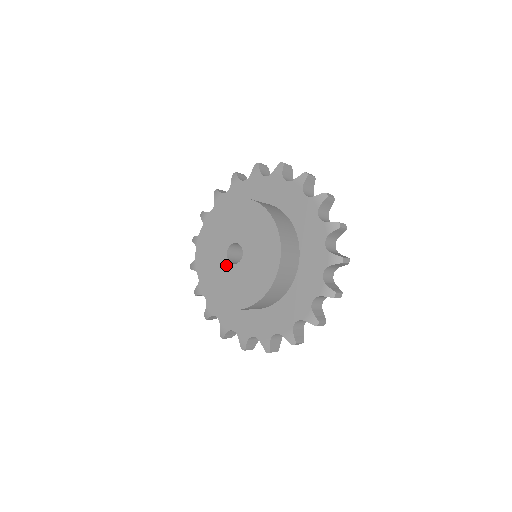
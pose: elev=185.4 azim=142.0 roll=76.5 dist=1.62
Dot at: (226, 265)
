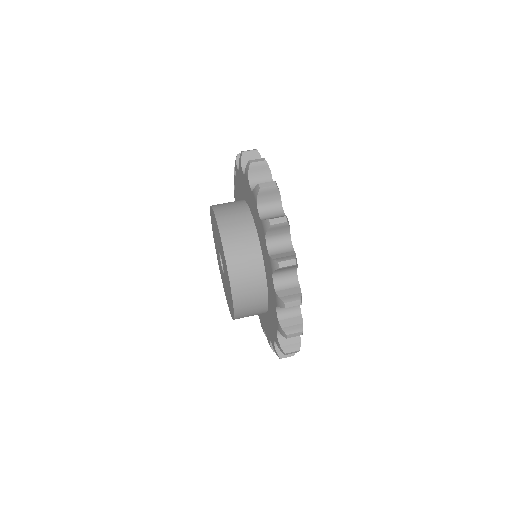
Dot at: (220, 260)
